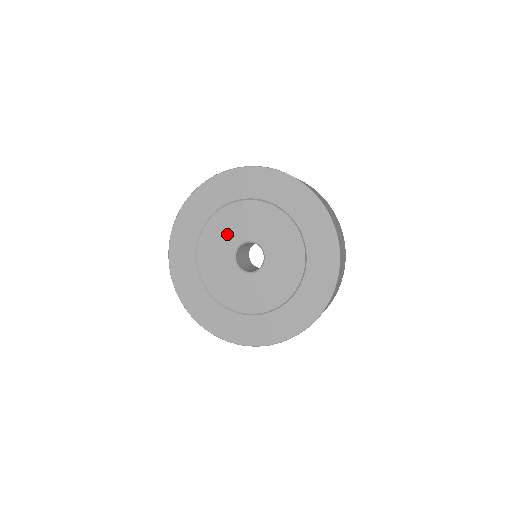
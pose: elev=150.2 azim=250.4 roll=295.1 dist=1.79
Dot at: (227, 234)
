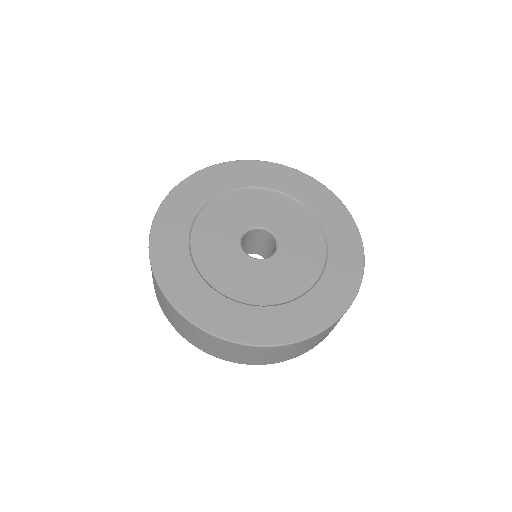
Dot at: (223, 227)
